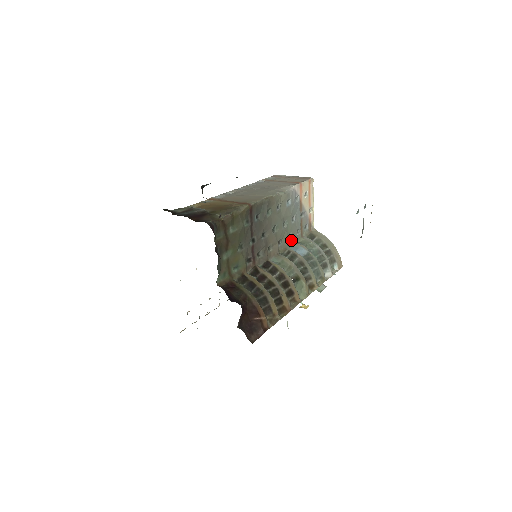
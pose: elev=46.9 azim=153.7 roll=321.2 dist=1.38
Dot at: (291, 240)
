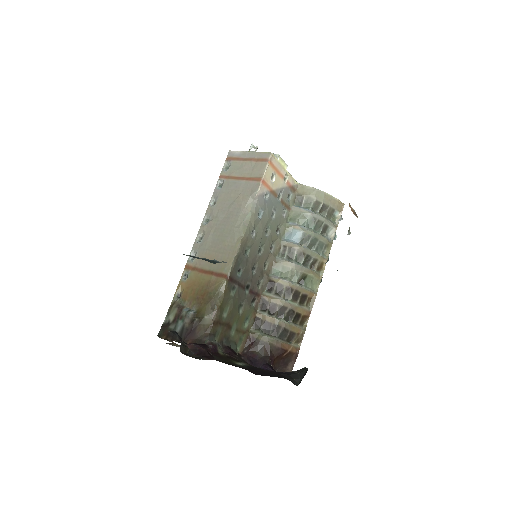
Dot at: (281, 229)
